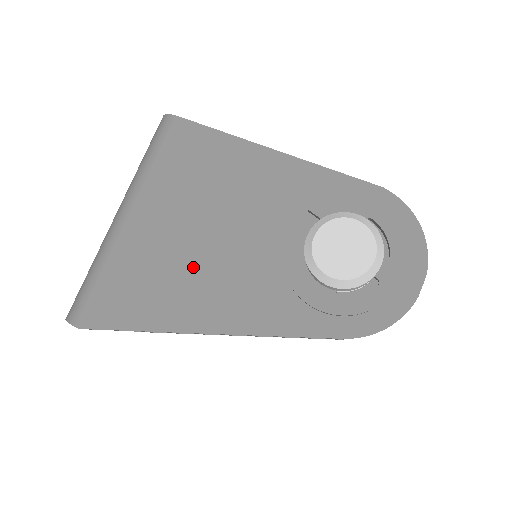
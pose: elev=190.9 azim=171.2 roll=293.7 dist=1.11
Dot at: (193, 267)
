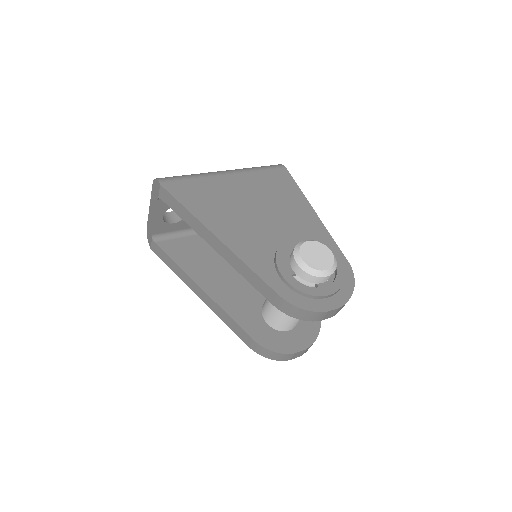
Dot at: (238, 213)
